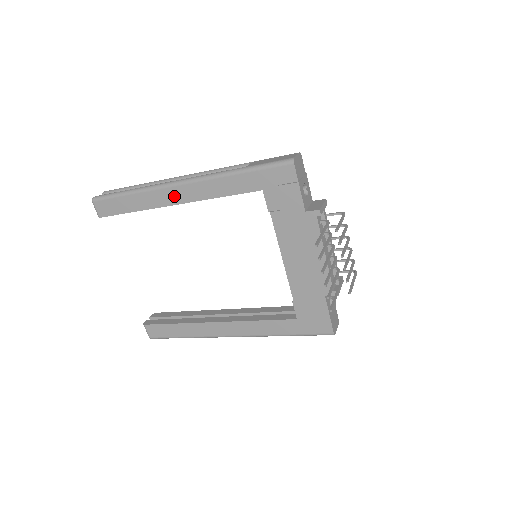
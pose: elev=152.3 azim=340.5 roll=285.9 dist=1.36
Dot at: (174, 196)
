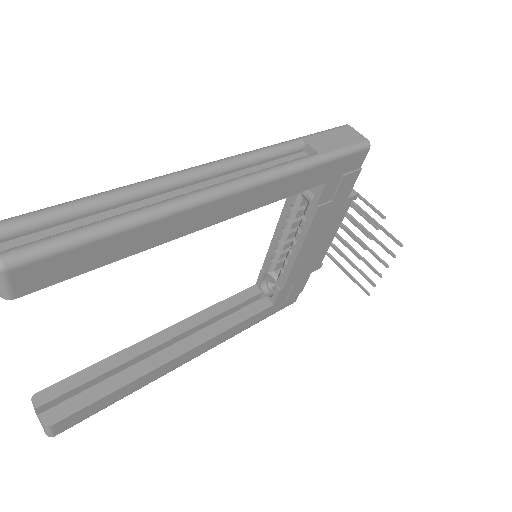
Dot at: (213, 214)
